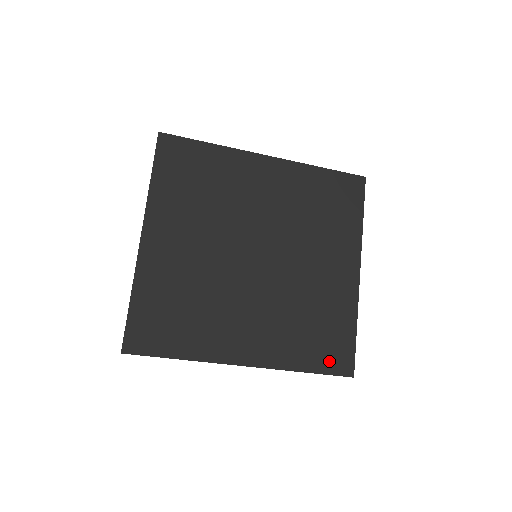
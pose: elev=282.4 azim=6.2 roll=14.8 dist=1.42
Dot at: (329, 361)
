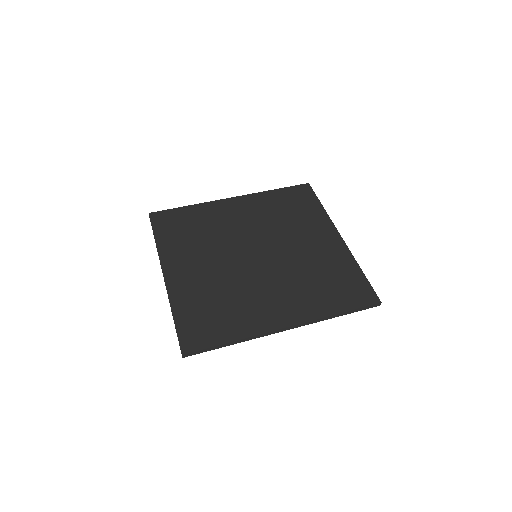
Dot at: (354, 299)
